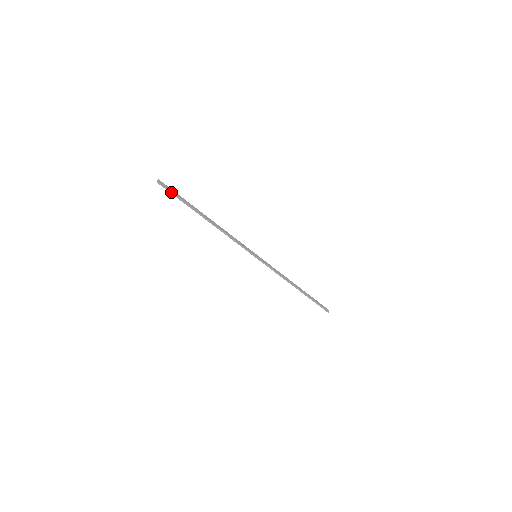
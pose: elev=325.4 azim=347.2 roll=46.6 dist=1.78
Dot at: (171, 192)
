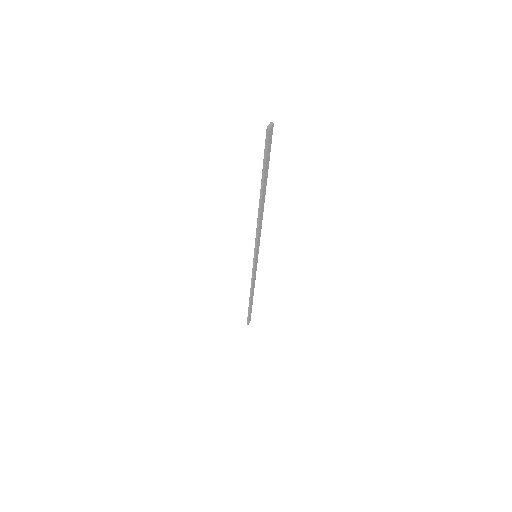
Dot at: (266, 149)
